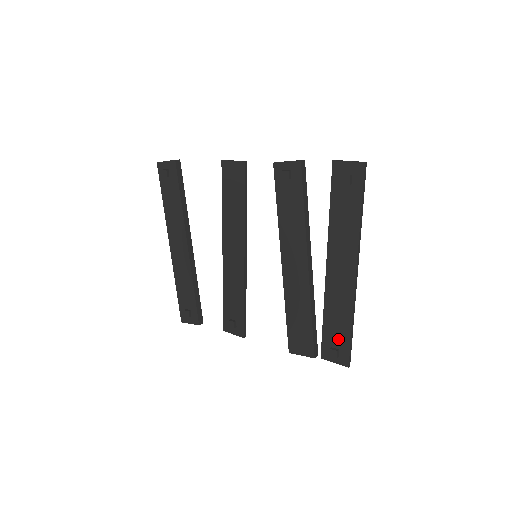
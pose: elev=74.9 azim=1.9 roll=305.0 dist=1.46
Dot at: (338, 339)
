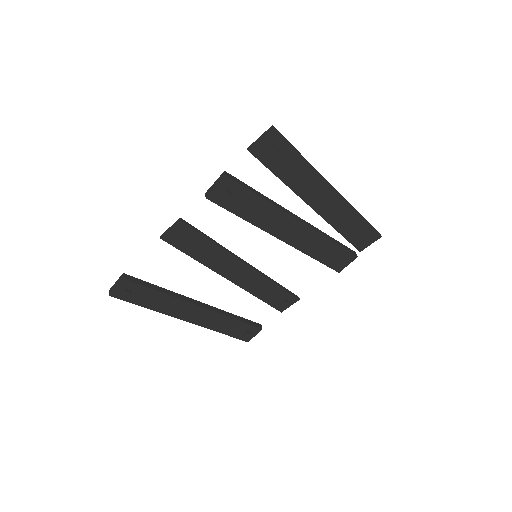
Dot at: (361, 232)
